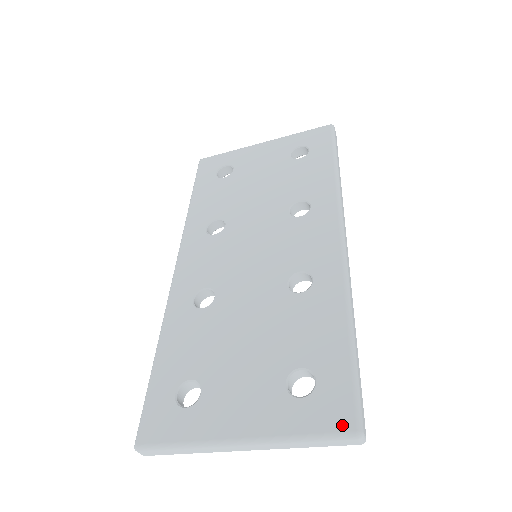
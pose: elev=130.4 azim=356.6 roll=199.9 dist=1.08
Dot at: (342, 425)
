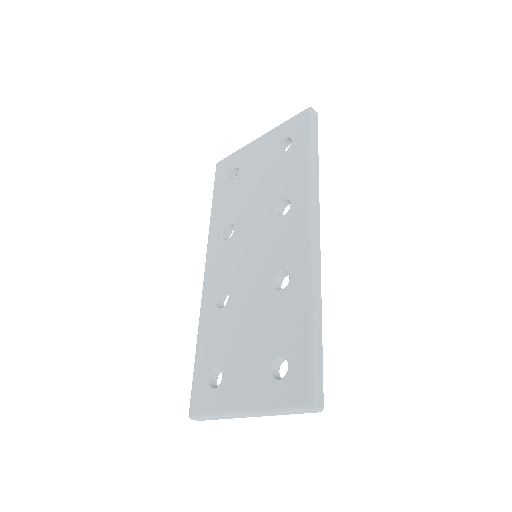
Dot at: (302, 401)
